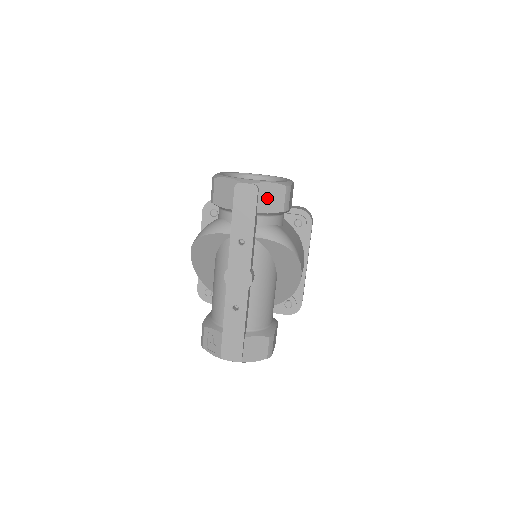
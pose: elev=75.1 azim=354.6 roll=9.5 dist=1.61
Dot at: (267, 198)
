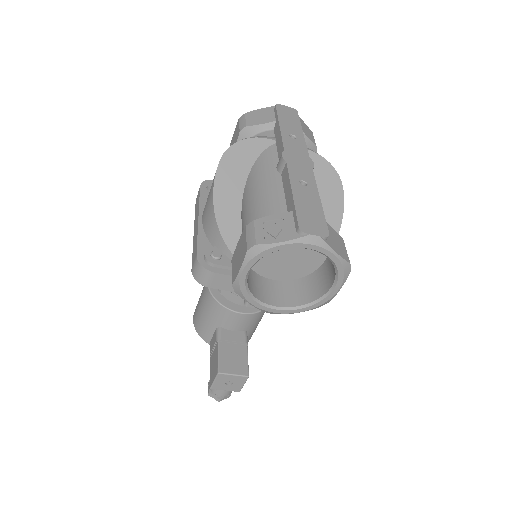
Dot at: (303, 126)
